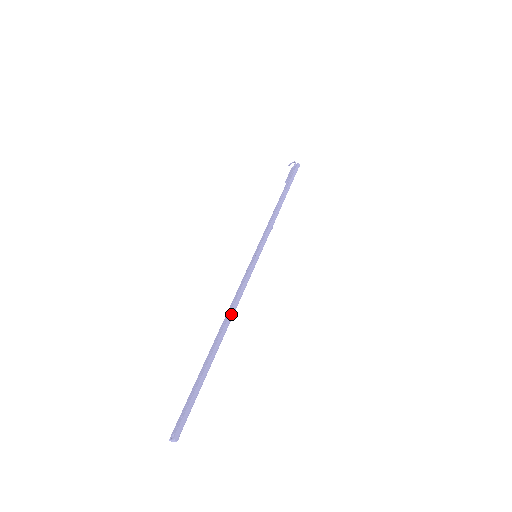
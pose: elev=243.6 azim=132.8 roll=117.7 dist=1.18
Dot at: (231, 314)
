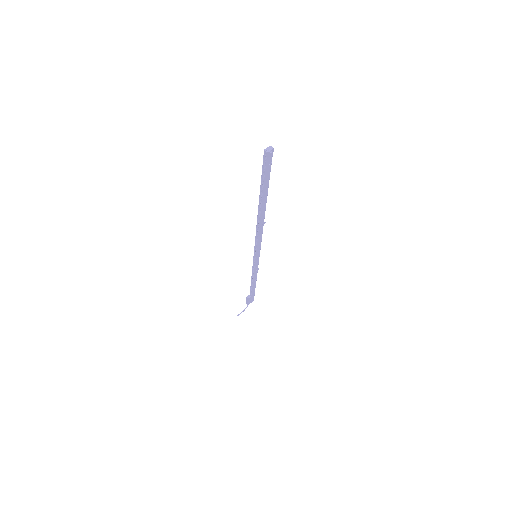
Dot at: (263, 221)
